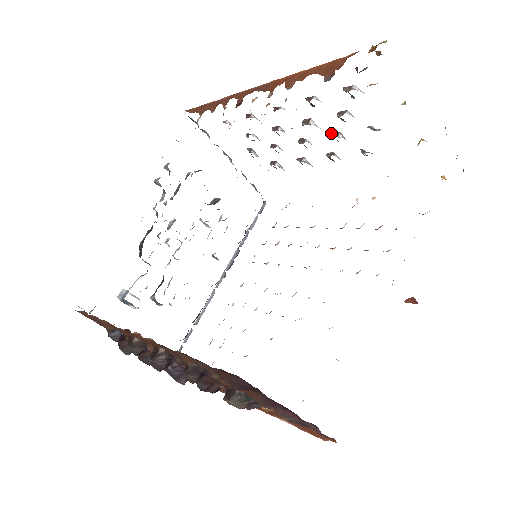
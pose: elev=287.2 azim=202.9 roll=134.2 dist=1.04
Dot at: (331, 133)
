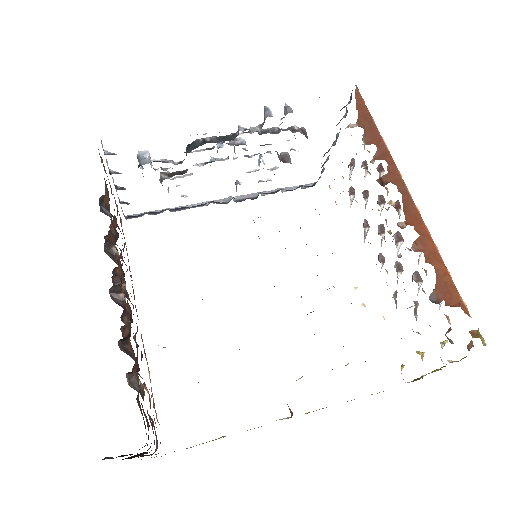
Dot at: occluded
